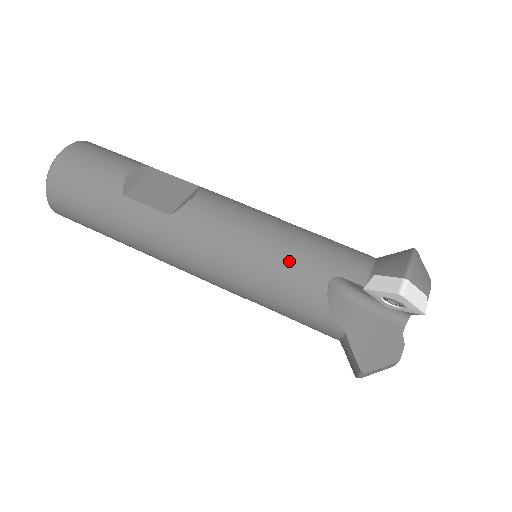
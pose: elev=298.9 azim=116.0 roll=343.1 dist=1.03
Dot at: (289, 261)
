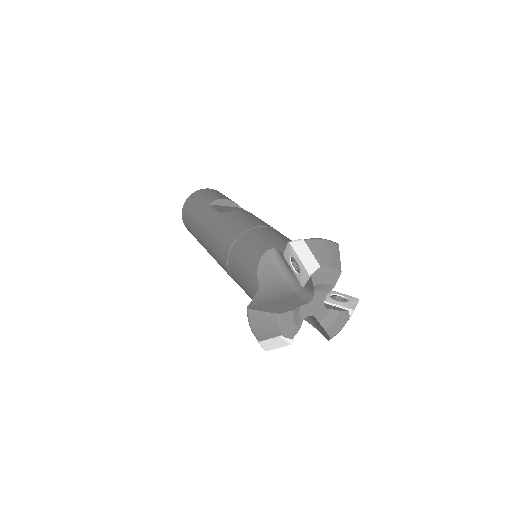
Dot at: (256, 238)
